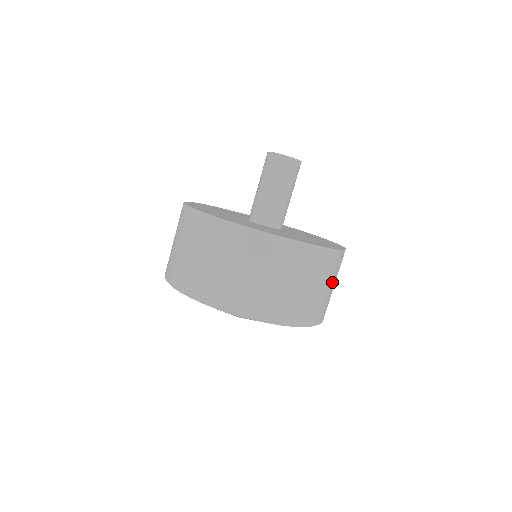
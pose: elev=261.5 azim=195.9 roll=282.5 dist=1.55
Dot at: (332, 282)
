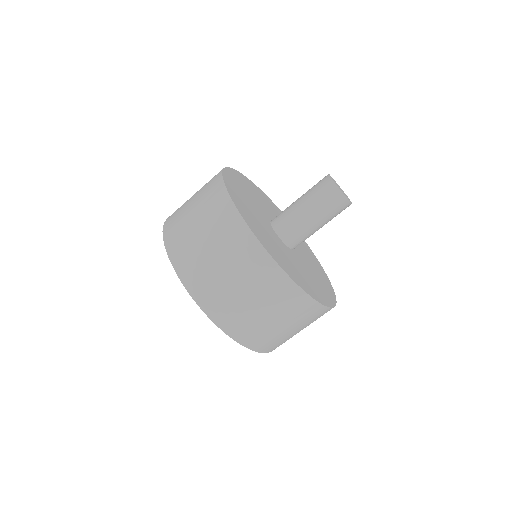
Dot at: occluded
